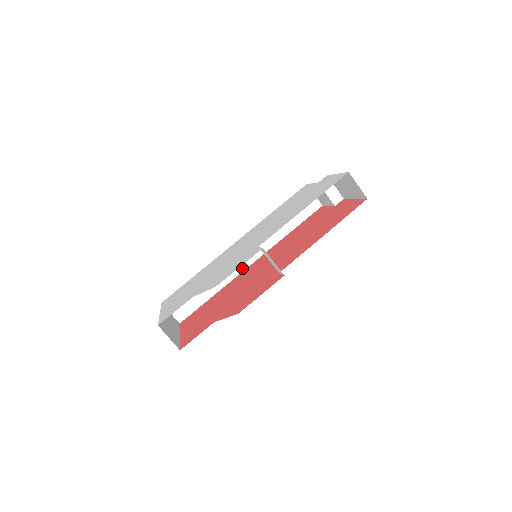
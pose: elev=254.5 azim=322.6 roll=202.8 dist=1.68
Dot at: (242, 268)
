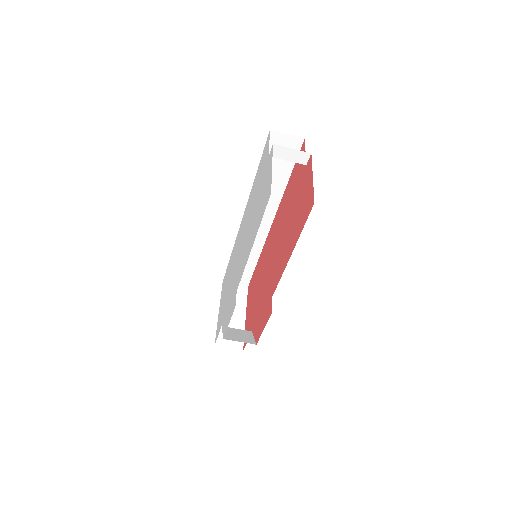
Dot at: (265, 232)
